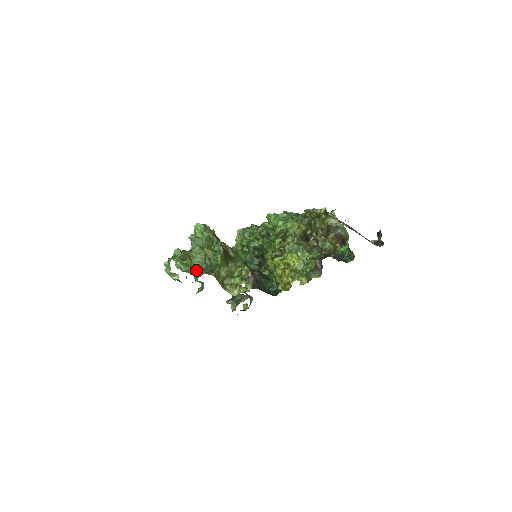
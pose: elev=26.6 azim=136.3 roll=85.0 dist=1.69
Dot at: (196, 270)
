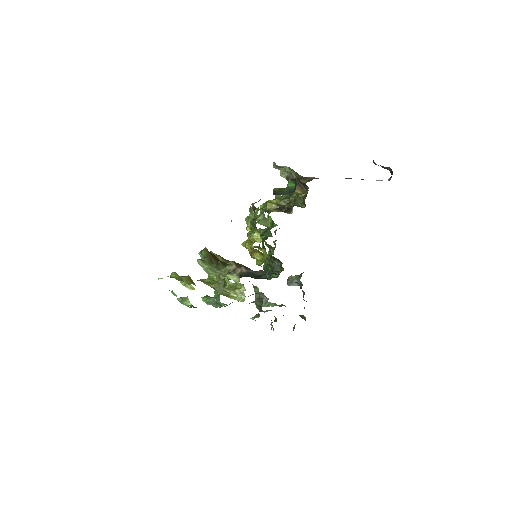
Dot at: (189, 284)
